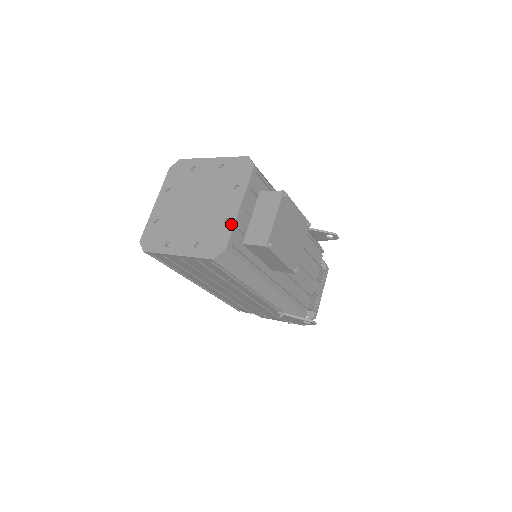
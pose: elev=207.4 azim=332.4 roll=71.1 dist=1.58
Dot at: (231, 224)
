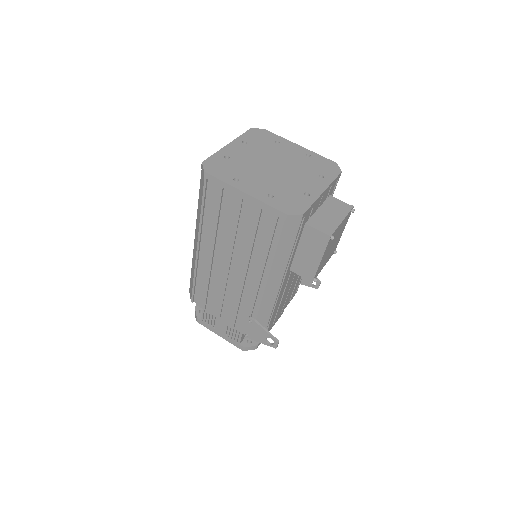
Dot at: (312, 199)
